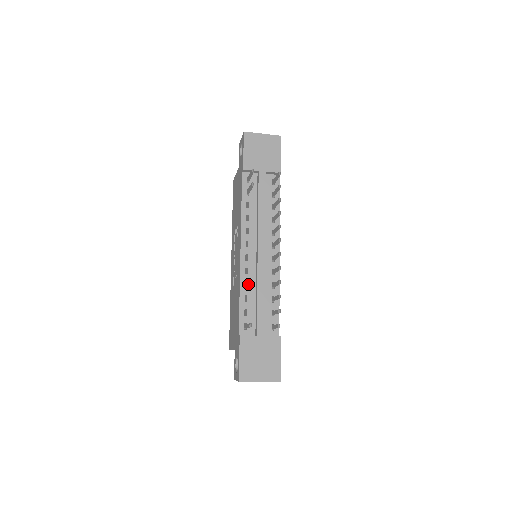
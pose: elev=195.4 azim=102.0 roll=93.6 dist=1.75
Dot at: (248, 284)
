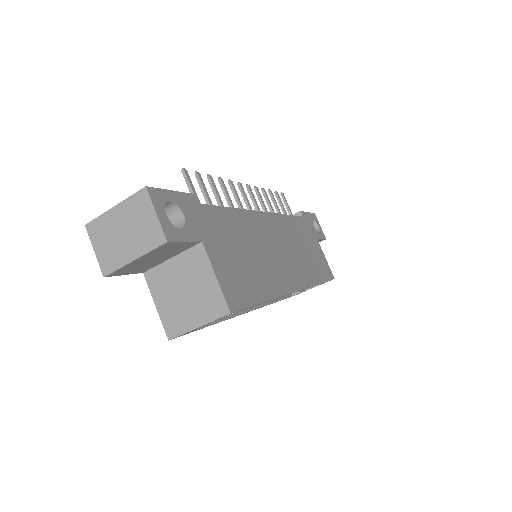
Dot at: occluded
